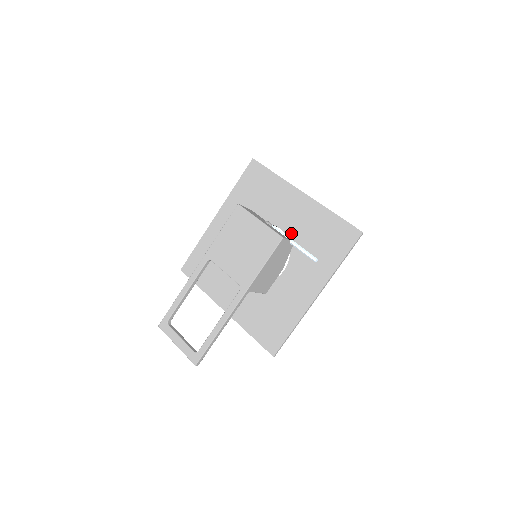
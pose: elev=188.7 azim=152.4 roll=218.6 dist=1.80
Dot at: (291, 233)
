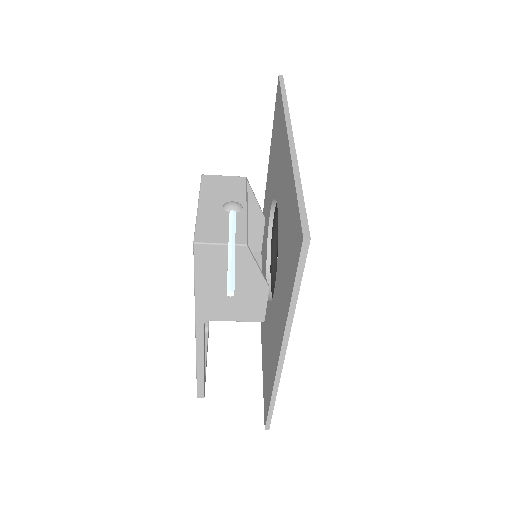
Dot at: (279, 220)
